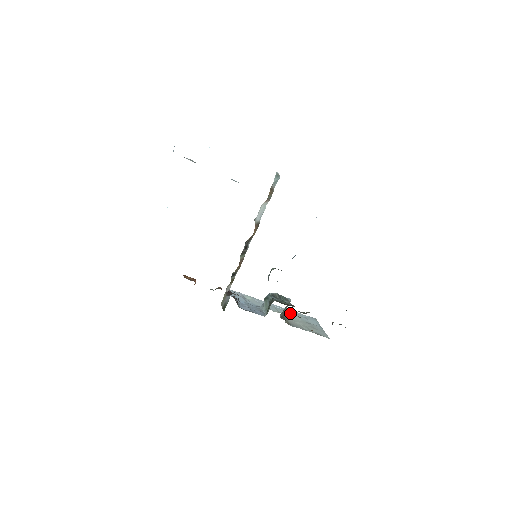
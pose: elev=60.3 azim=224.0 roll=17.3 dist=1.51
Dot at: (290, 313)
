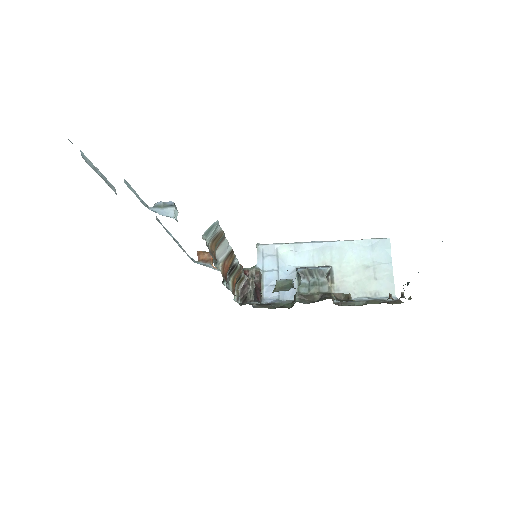
Dot at: (344, 253)
